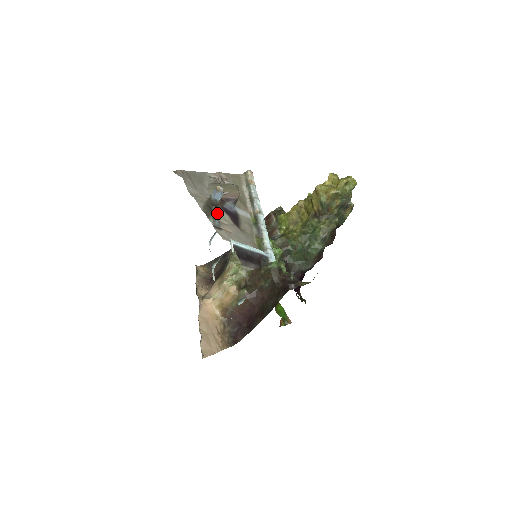
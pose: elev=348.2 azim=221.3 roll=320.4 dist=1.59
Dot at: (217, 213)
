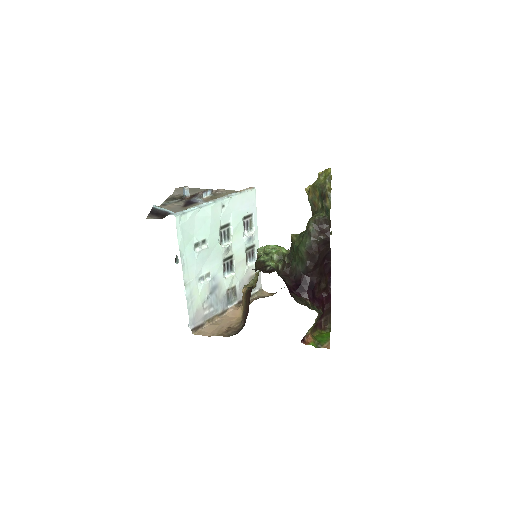
Dot at: (178, 201)
